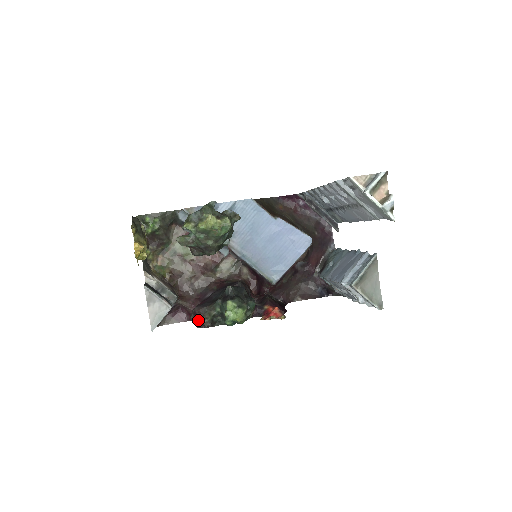
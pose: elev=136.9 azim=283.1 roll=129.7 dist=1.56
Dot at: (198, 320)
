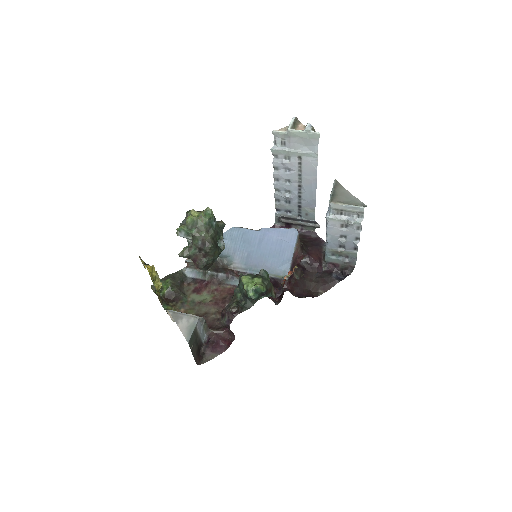
Dot at: (227, 316)
